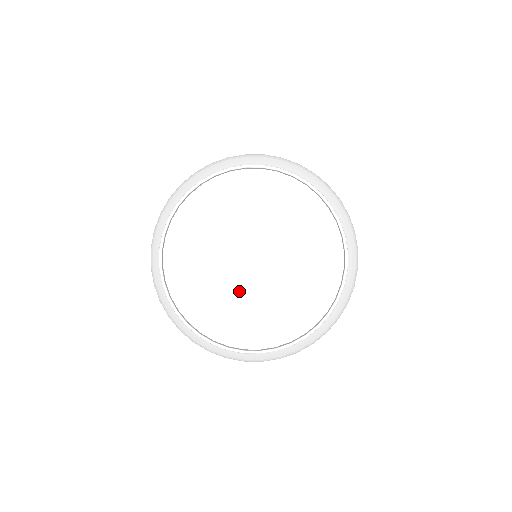
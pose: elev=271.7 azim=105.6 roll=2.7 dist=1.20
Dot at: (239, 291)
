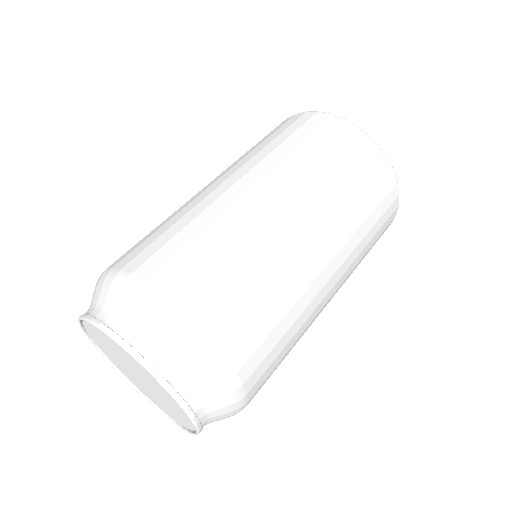
Dot at: (130, 374)
